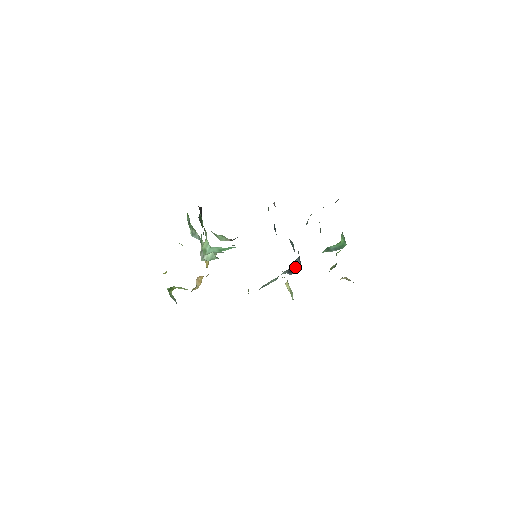
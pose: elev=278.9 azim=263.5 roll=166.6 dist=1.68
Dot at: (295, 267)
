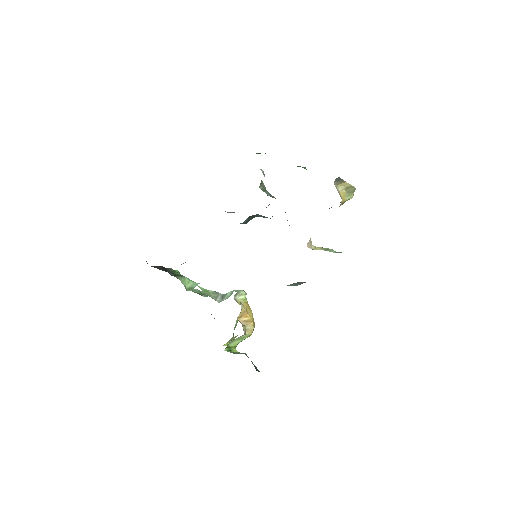
Dot at: occluded
